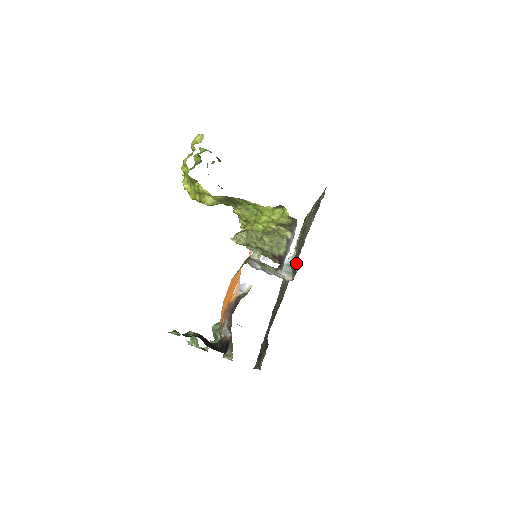
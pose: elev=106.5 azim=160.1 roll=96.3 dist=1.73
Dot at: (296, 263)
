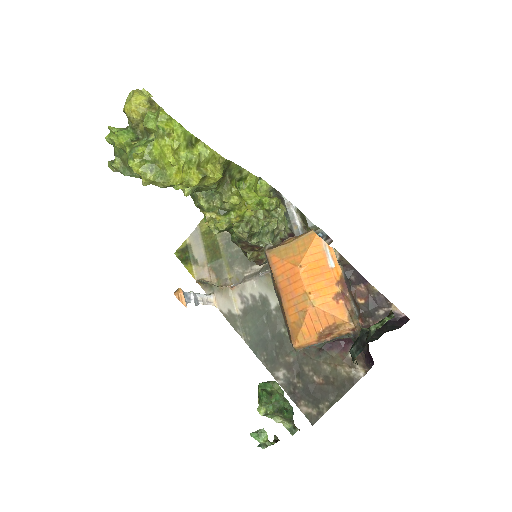
Dot at: occluded
